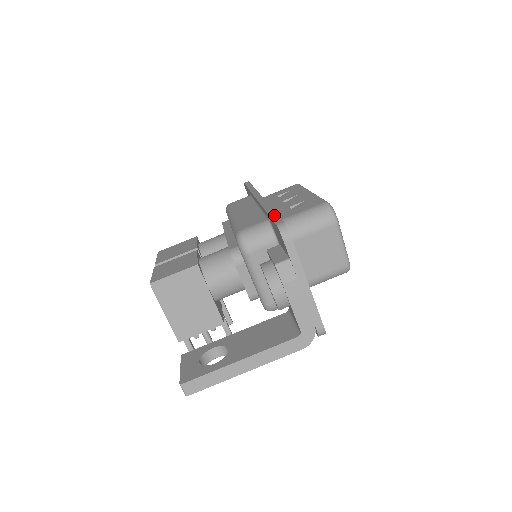
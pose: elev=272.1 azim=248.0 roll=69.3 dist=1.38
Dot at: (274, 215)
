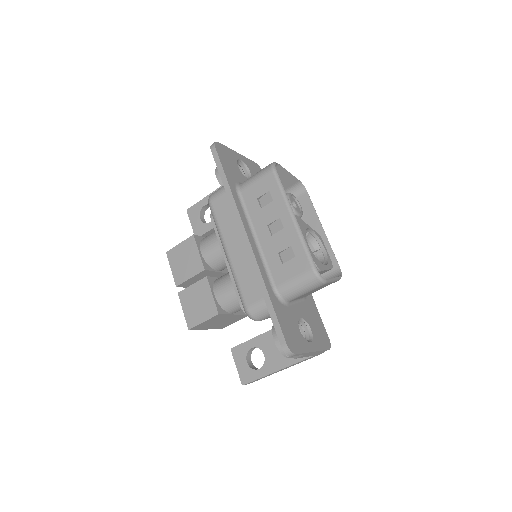
Dot at: (274, 318)
